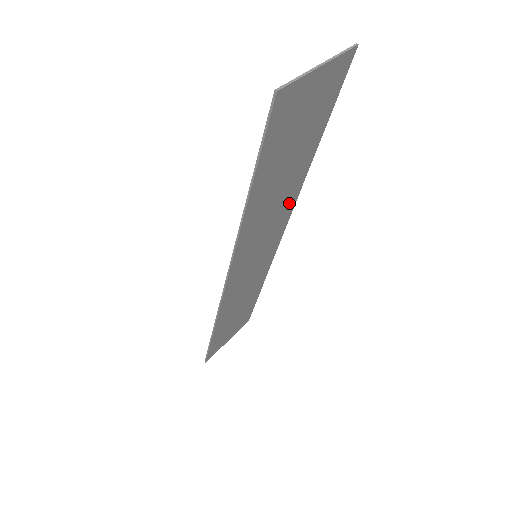
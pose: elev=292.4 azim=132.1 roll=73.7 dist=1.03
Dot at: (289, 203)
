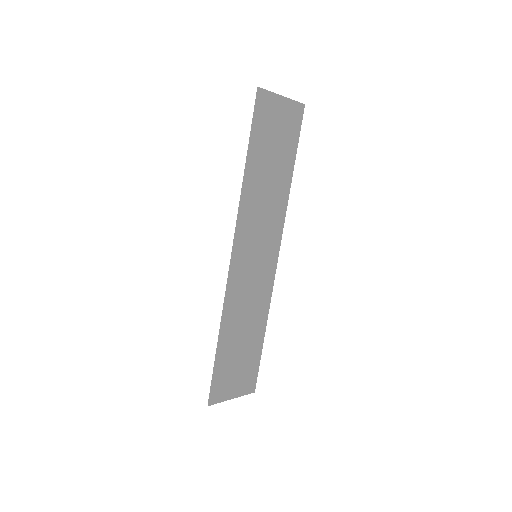
Dot at: (279, 215)
